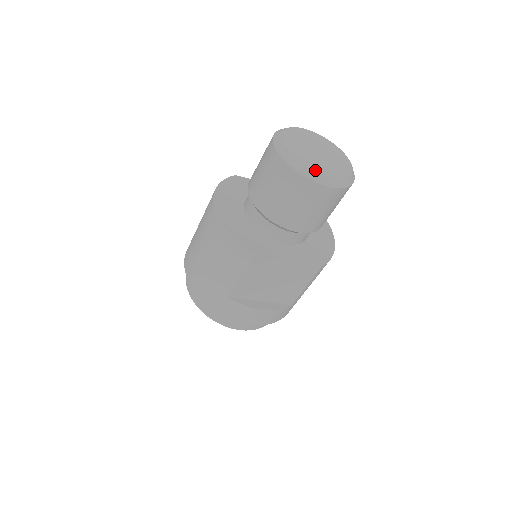
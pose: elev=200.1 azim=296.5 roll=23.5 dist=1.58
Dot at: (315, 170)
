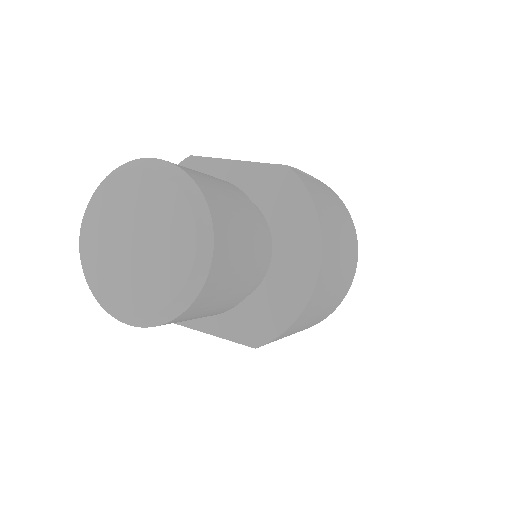
Dot at: (104, 300)
